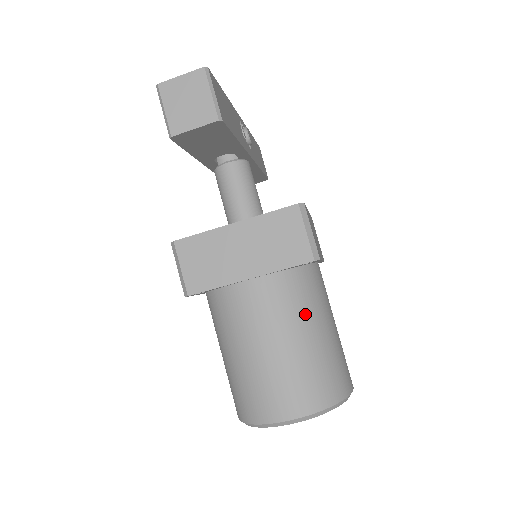
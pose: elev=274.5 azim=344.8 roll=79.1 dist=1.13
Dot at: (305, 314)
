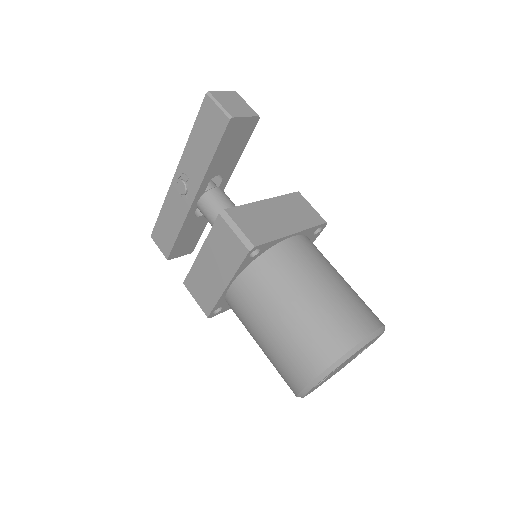
Dot at: occluded
